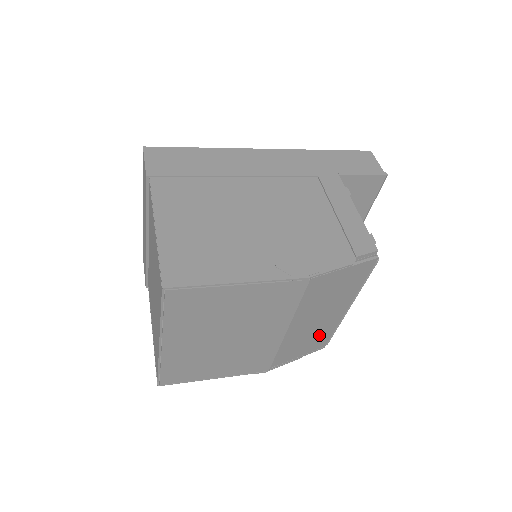
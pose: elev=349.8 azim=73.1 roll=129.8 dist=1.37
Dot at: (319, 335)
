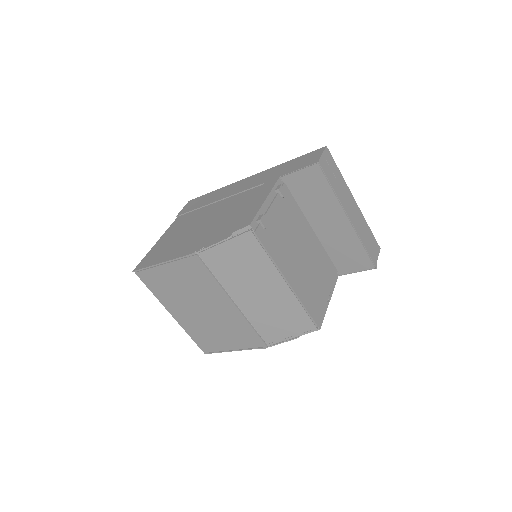
Dot at: (287, 312)
